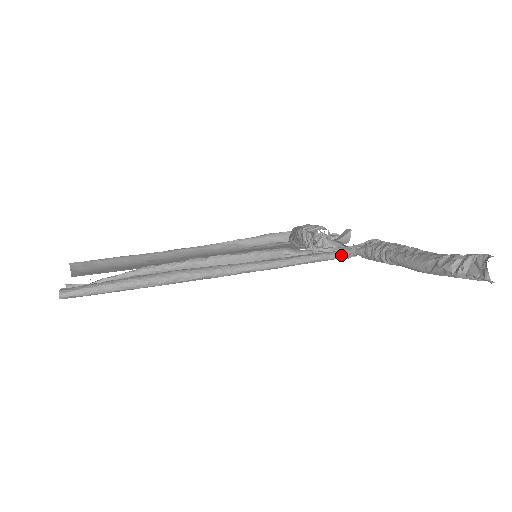
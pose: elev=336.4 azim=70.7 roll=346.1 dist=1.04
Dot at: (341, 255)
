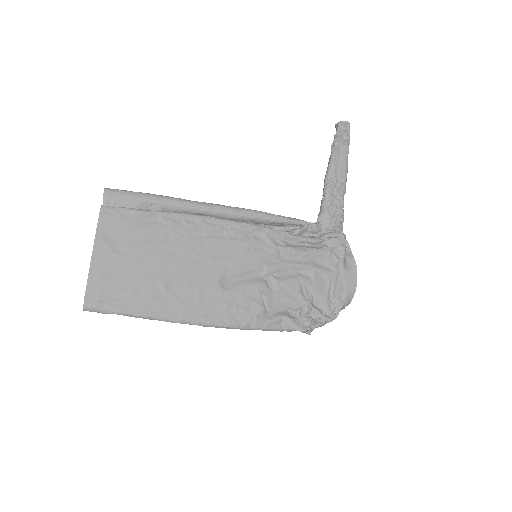
Dot at: (311, 223)
